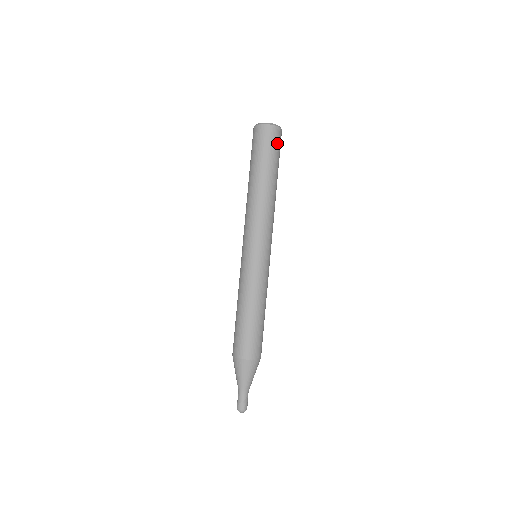
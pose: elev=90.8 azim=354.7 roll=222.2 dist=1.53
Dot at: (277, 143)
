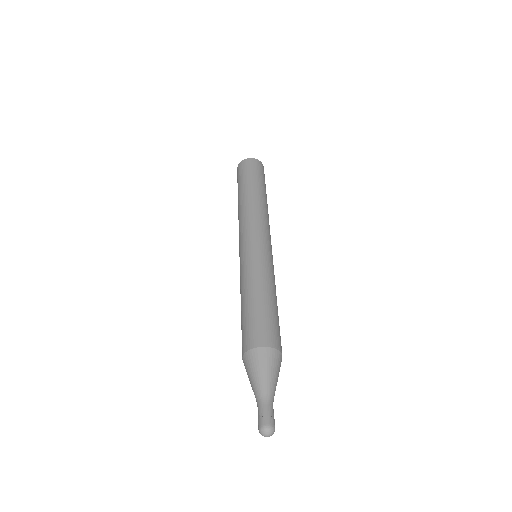
Dot at: (263, 173)
